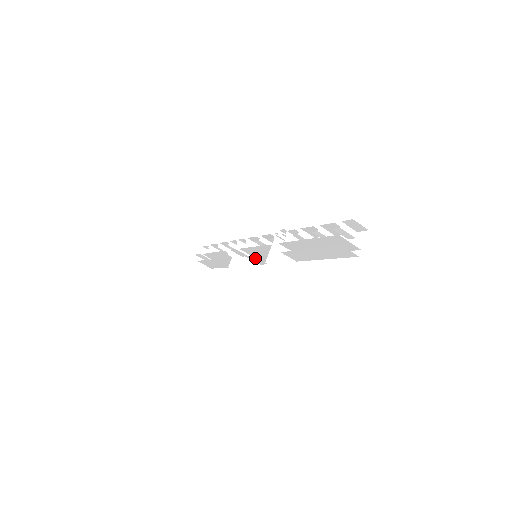
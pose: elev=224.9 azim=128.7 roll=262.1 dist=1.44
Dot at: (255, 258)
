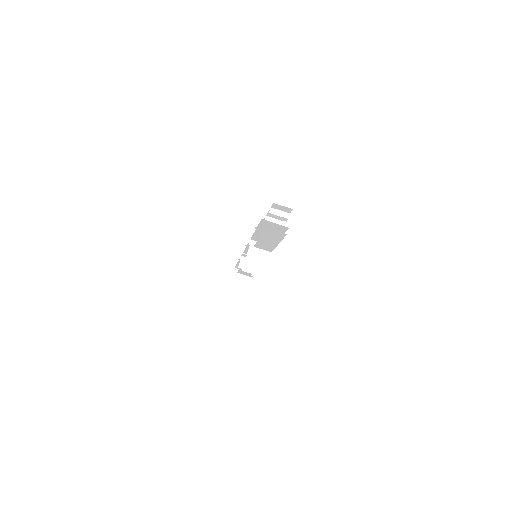
Dot at: occluded
